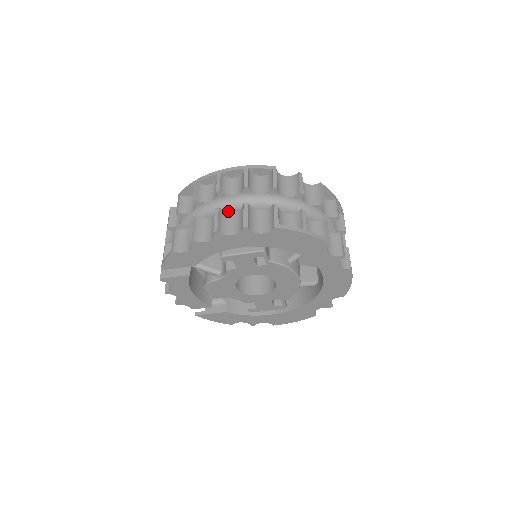
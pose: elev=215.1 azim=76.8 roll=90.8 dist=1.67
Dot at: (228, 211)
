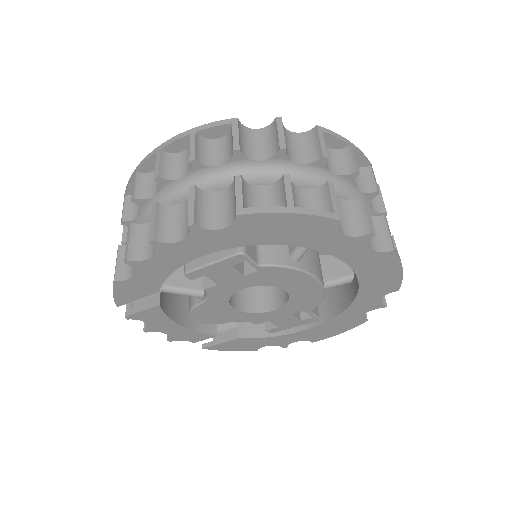
Dot at: occluded
